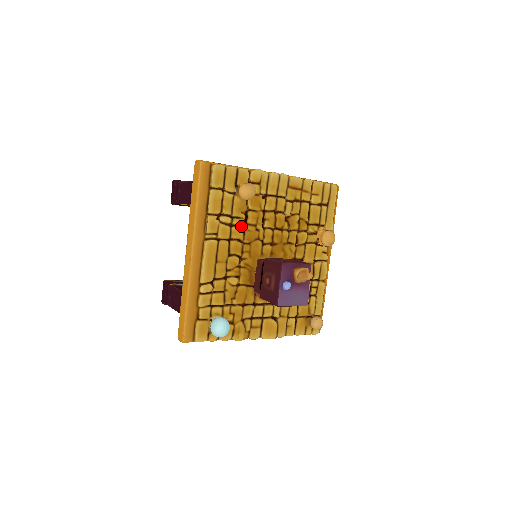
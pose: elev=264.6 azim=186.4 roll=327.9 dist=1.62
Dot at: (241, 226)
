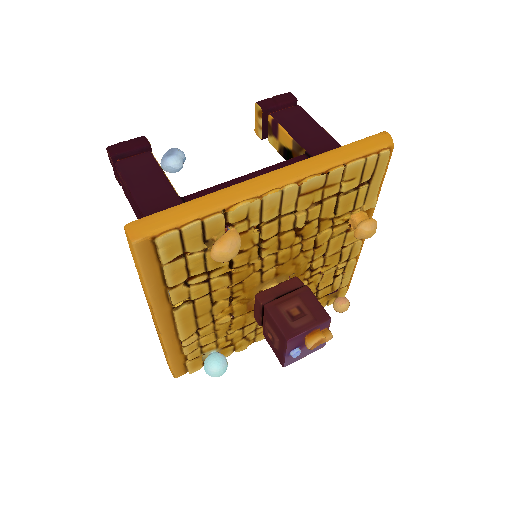
Dot at: (225, 271)
